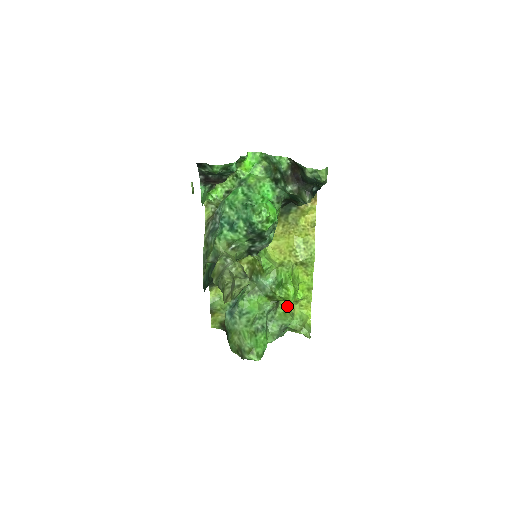
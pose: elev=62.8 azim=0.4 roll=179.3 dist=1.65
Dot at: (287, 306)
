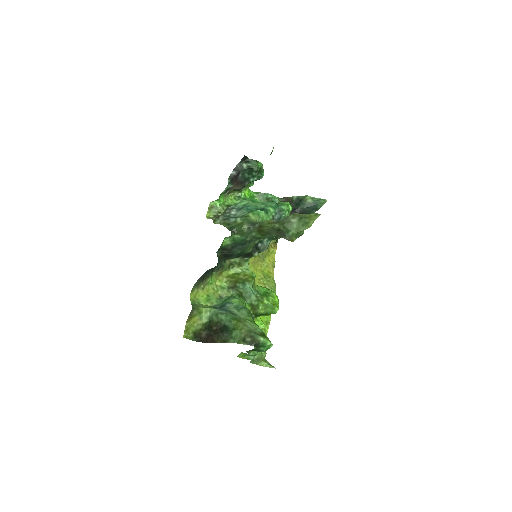
Dot at: occluded
